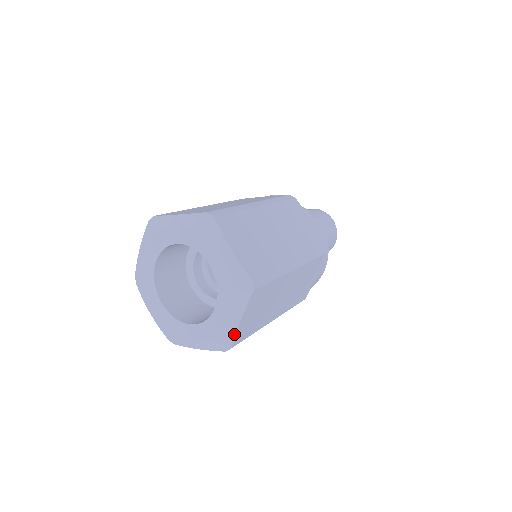
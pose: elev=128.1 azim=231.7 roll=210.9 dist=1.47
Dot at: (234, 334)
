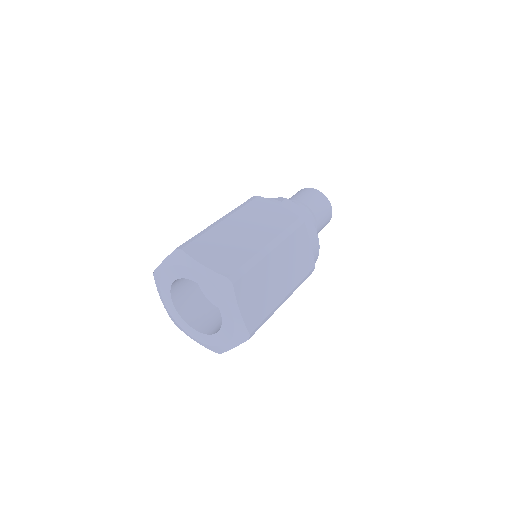
Dot at: (243, 323)
